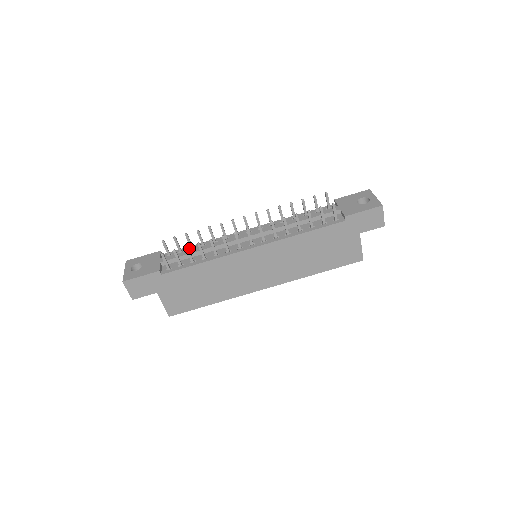
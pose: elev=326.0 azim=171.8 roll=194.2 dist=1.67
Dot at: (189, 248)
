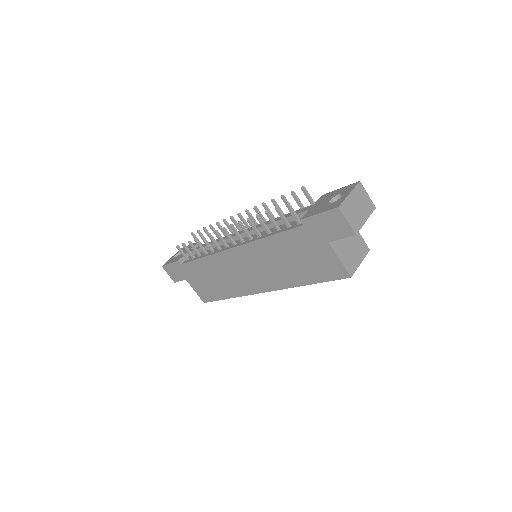
Dot at: occluded
